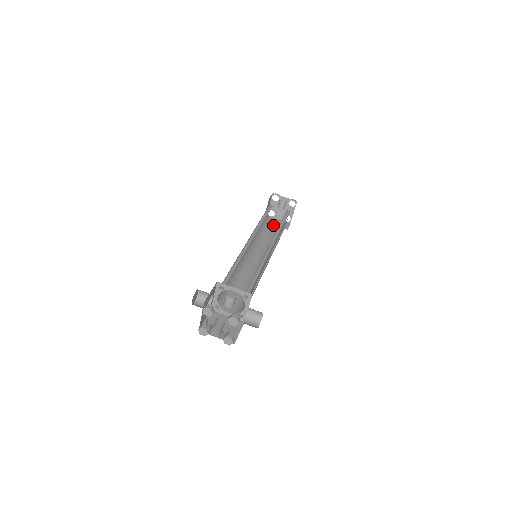
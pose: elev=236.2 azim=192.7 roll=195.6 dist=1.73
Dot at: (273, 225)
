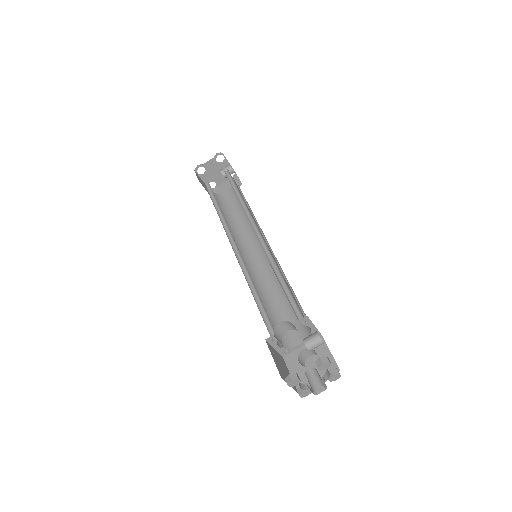
Dot at: occluded
